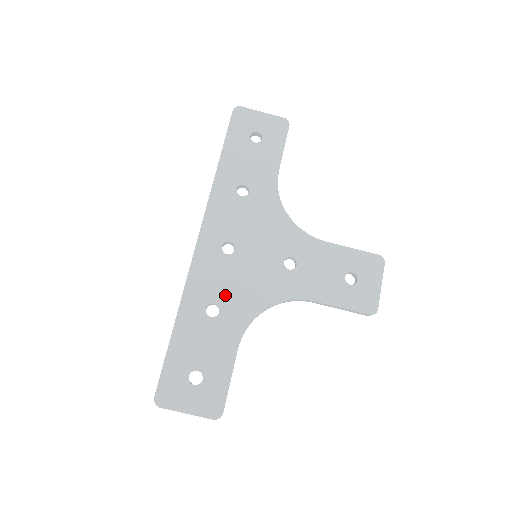
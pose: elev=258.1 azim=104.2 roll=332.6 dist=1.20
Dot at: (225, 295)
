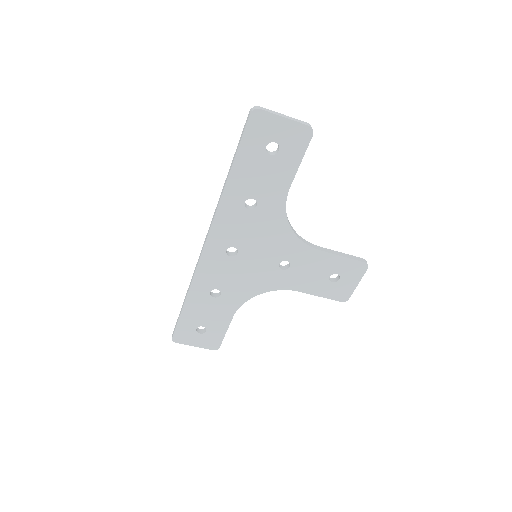
Dot at: (226, 284)
